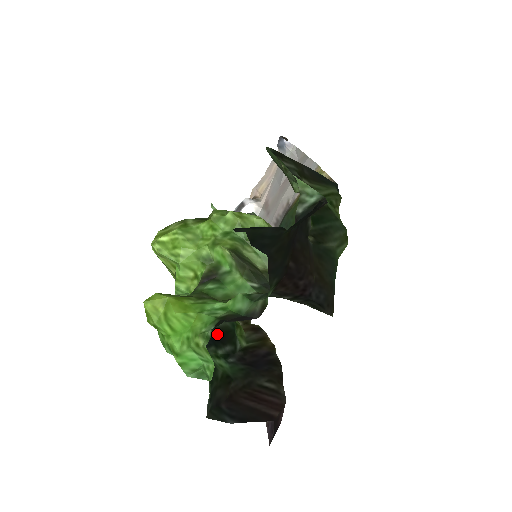
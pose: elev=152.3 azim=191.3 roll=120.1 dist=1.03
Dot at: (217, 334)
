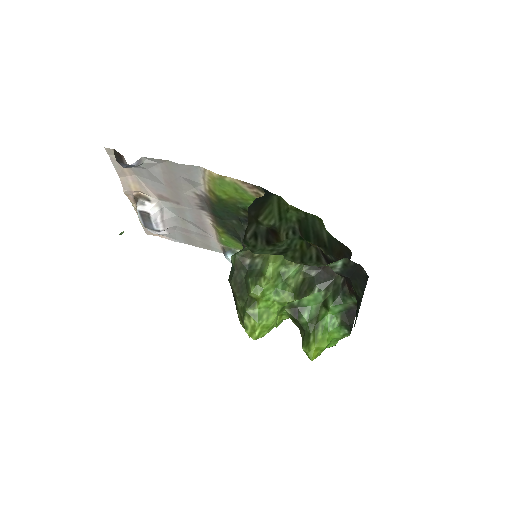
Dot at: occluded
